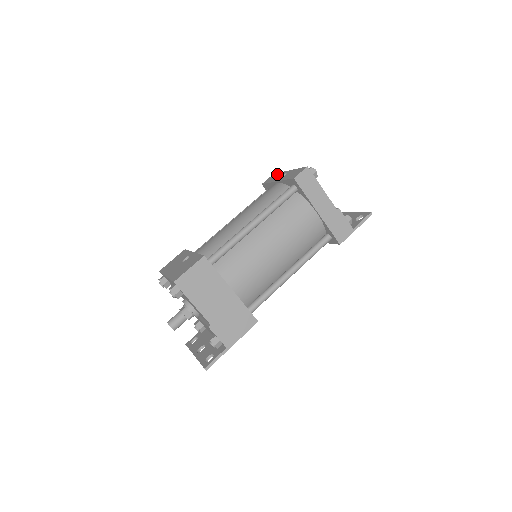
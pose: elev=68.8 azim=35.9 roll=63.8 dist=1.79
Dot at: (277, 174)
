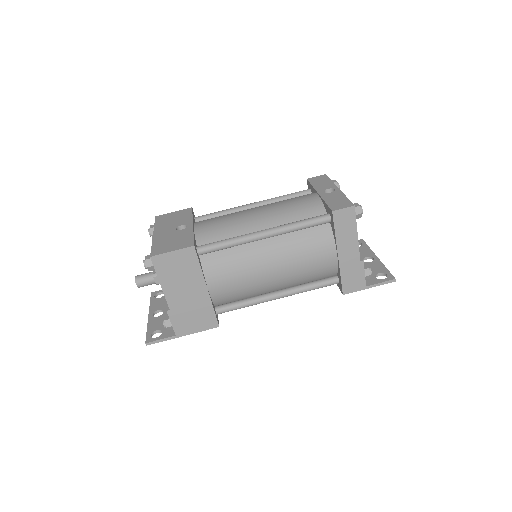
Dot at: (327, 180)
